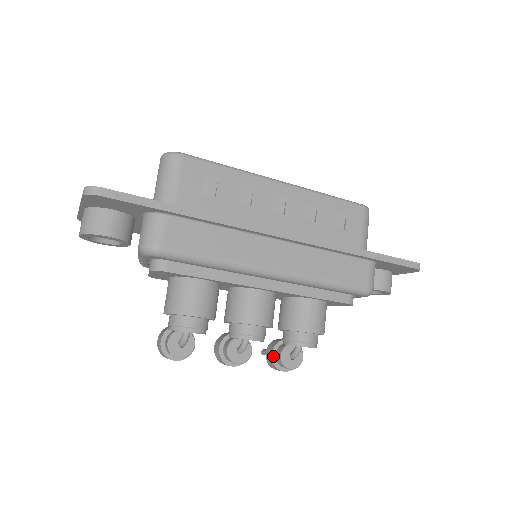
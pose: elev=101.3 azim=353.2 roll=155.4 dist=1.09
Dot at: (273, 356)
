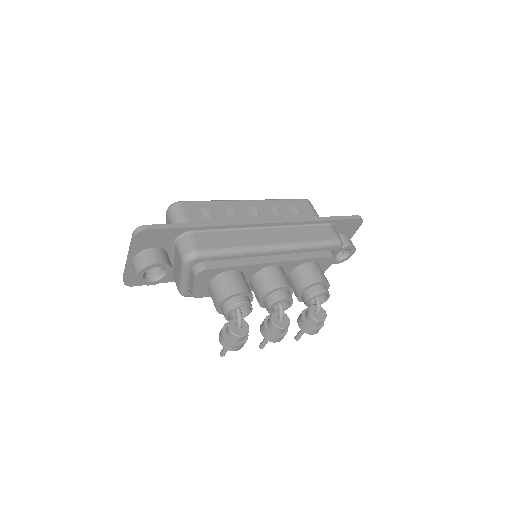
Dot at: (305, 321)
